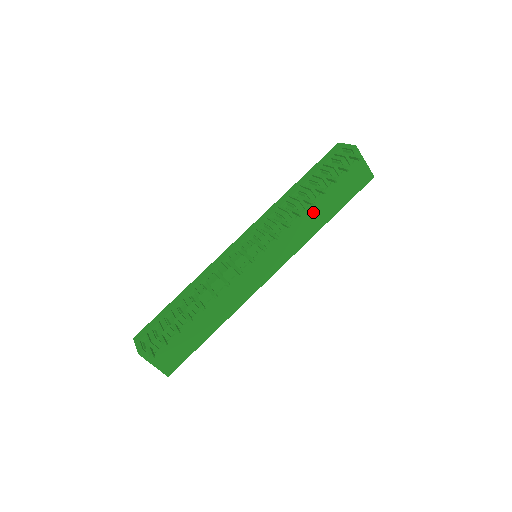
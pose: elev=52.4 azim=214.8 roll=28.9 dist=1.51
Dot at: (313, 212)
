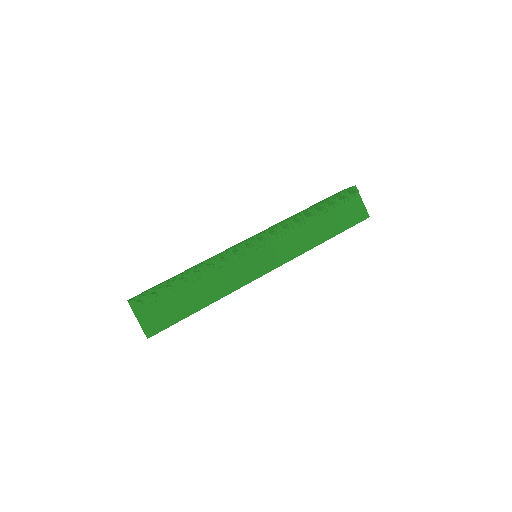
Dot at: (312, 228)
